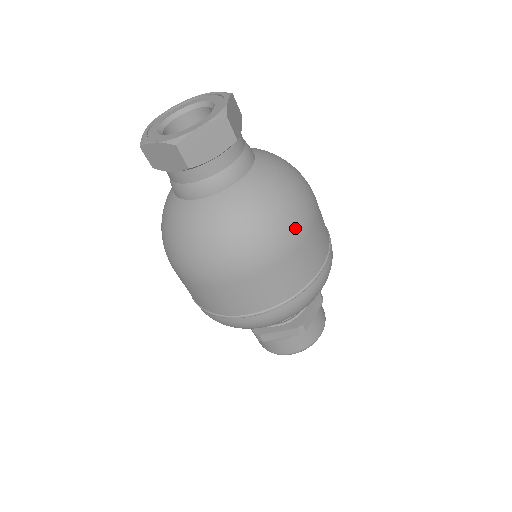
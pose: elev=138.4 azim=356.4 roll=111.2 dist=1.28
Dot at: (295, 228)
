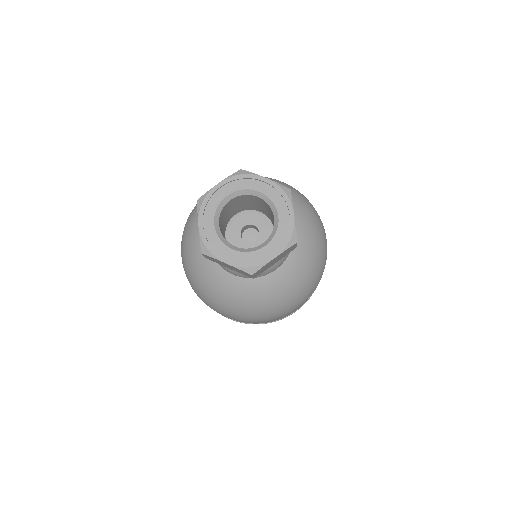
Dot at: (252, 320)
